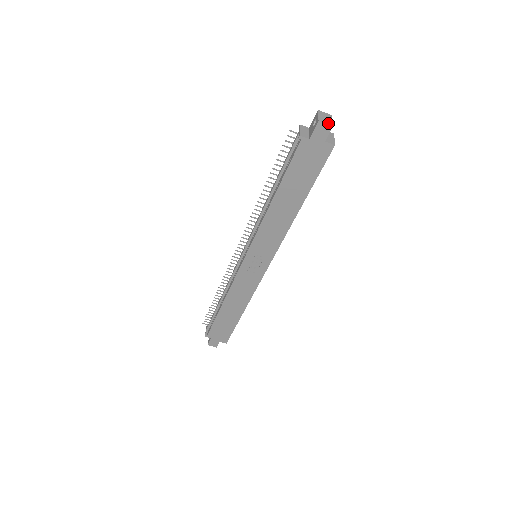
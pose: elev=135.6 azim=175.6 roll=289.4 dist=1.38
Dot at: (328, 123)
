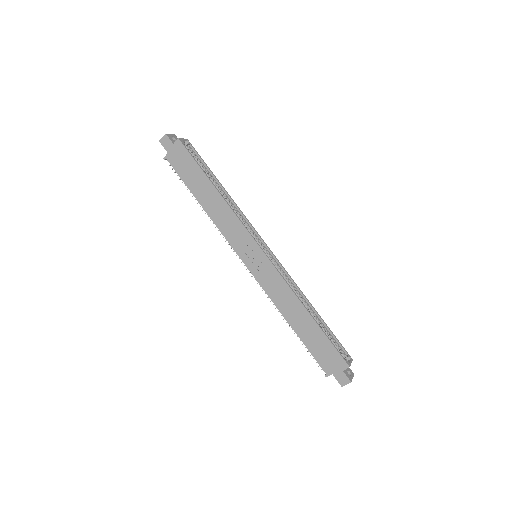
Dot at: (164, 136)
